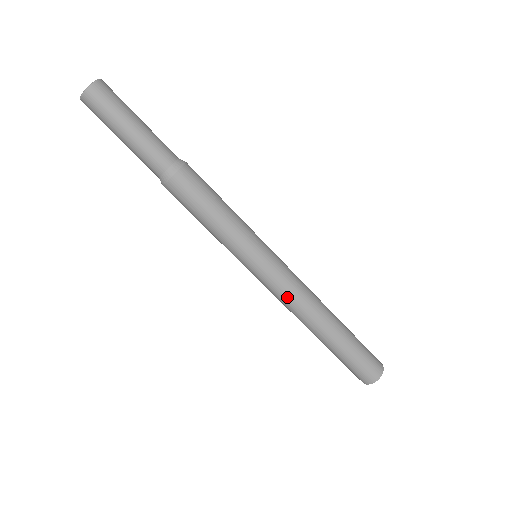
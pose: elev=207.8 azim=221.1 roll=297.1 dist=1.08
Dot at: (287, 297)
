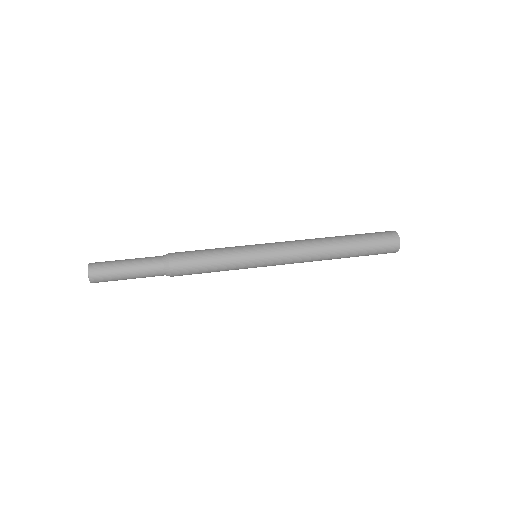
Dot at: (295, 260)
